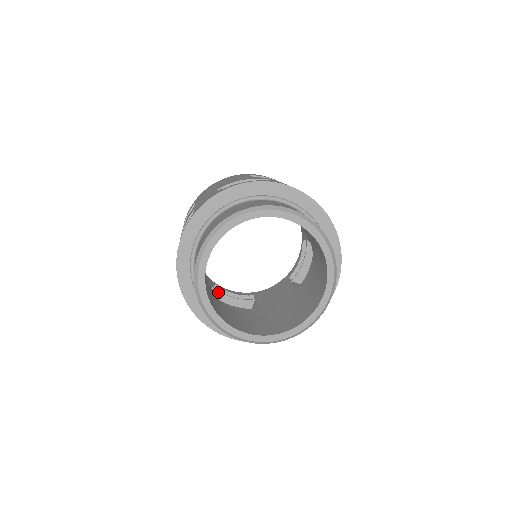
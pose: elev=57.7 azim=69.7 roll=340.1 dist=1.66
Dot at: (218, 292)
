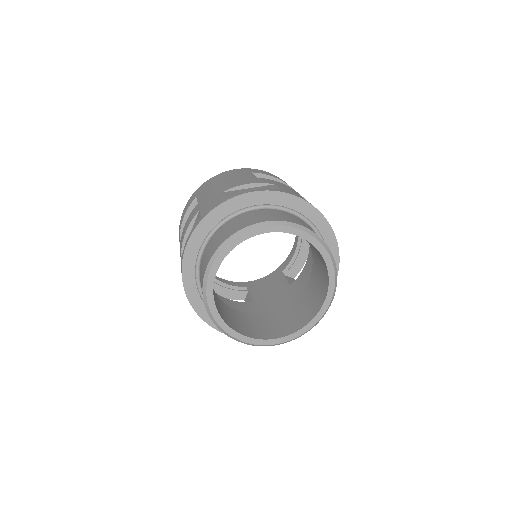
Dot at: occluded
